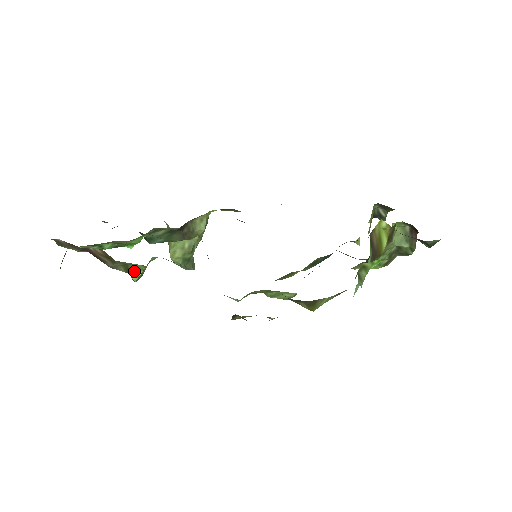
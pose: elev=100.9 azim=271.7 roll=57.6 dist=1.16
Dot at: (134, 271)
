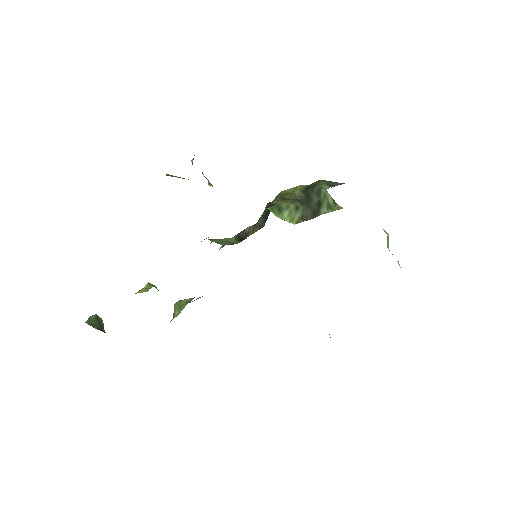
Dot at: occluded
